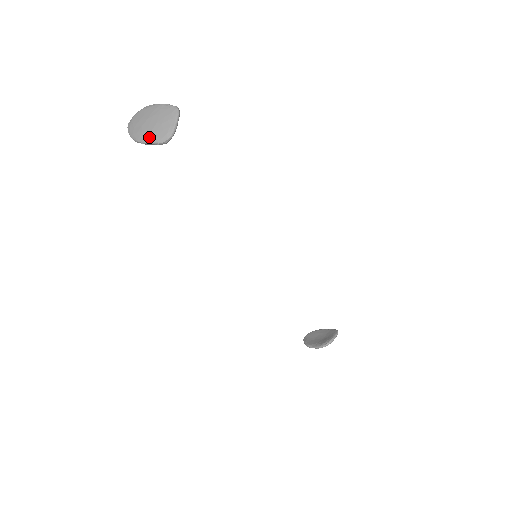
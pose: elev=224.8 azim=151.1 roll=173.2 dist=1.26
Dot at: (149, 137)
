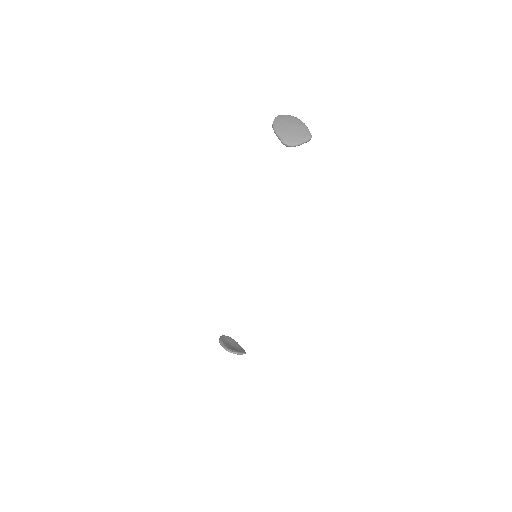
Dot at: (282, 133)
